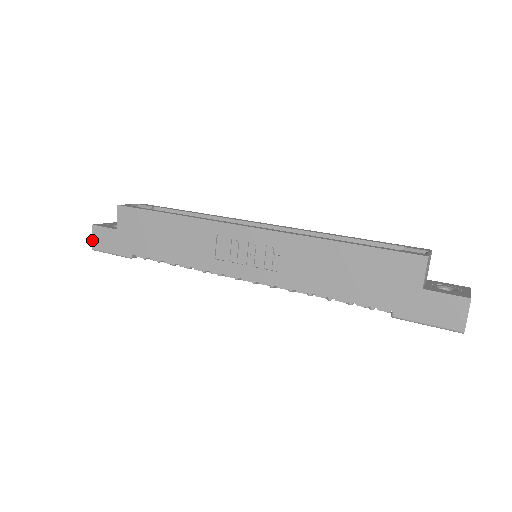
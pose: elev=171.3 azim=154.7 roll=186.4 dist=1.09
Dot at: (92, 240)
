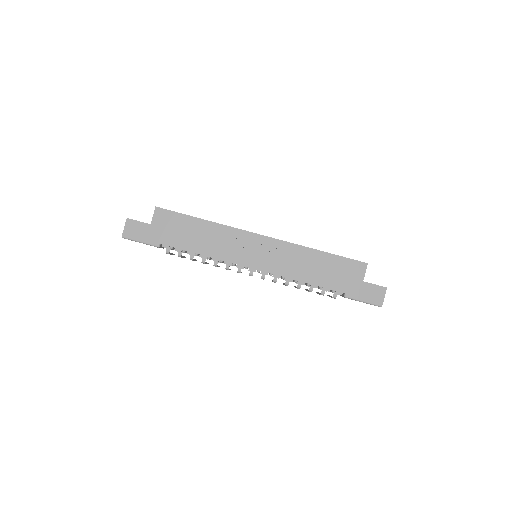
Dot at: (124, 230)
